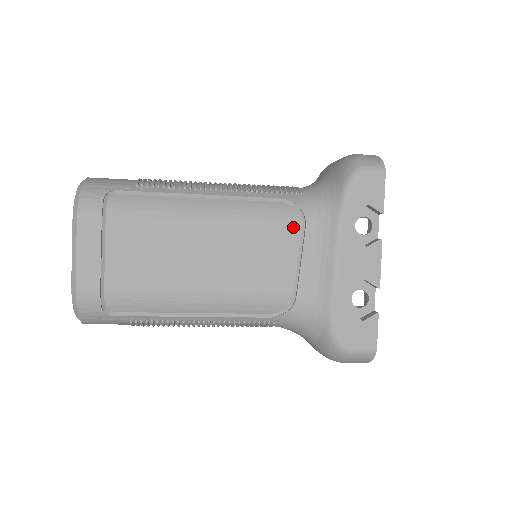
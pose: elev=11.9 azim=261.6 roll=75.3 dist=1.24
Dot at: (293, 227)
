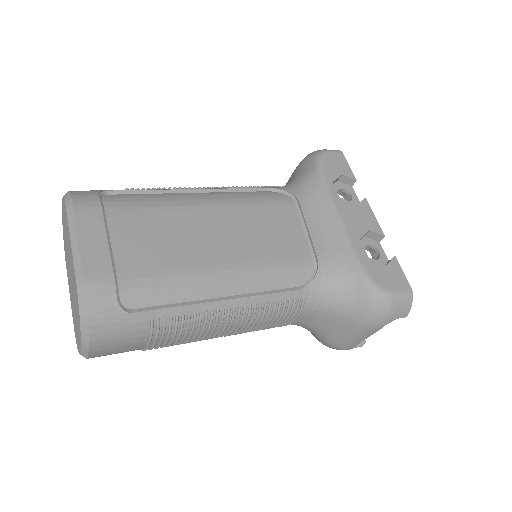
Dot at: (287, 204)
